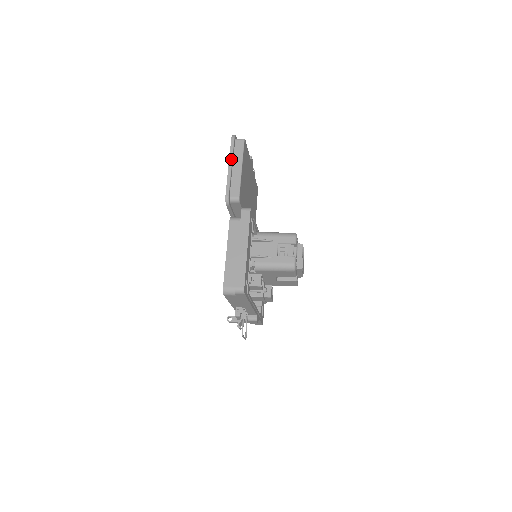
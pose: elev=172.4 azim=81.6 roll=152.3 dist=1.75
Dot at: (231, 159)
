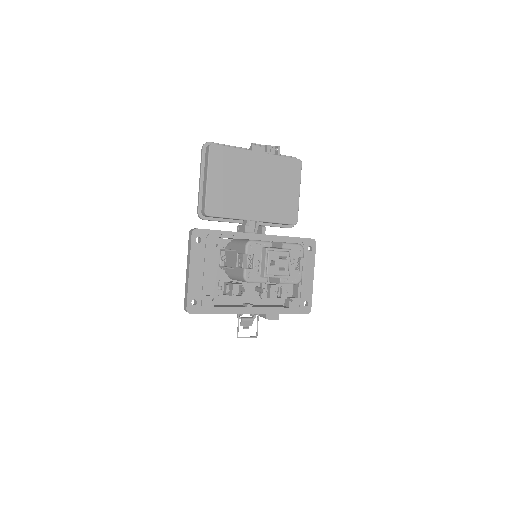
Dot at: (200, 172)
